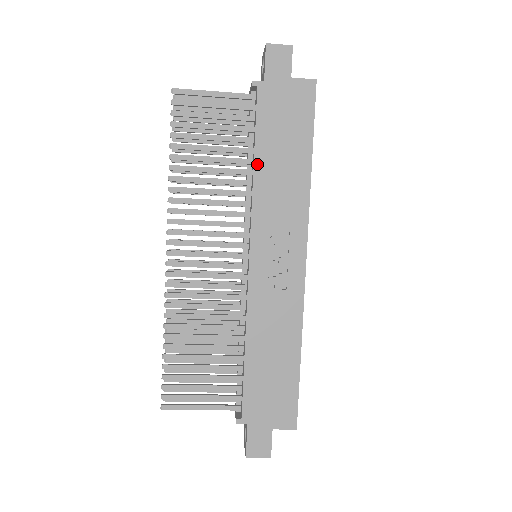
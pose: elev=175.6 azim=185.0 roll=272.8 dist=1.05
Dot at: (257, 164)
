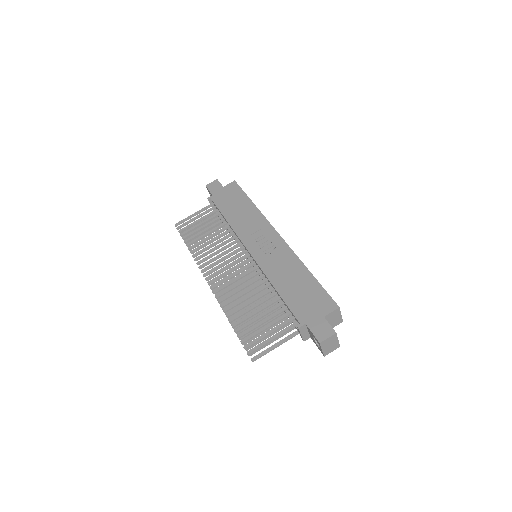
Dot at: (228, 219)
